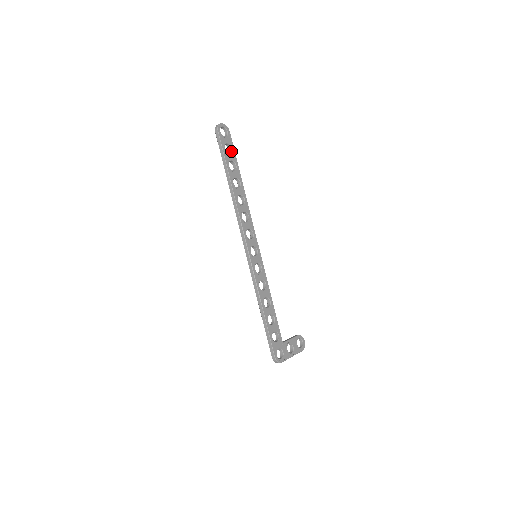
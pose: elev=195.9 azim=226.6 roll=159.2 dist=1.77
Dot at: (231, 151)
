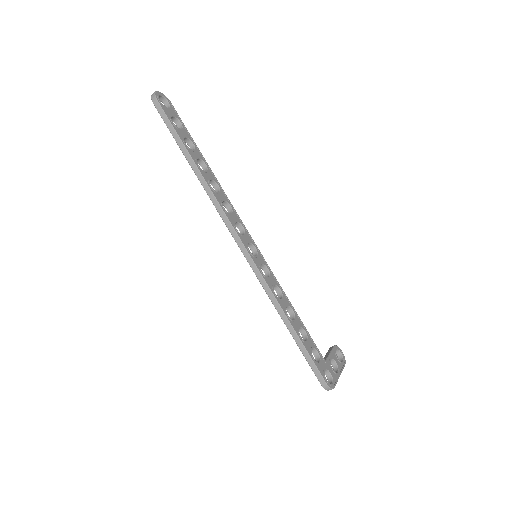
Dot at: (181, 126)
